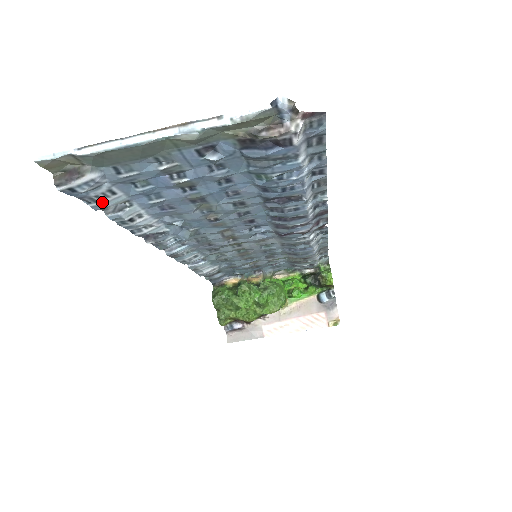
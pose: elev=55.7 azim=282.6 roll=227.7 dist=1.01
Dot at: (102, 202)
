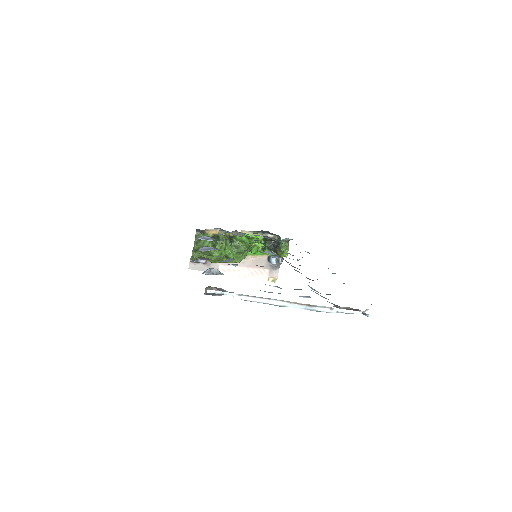
Dot at: occluded
